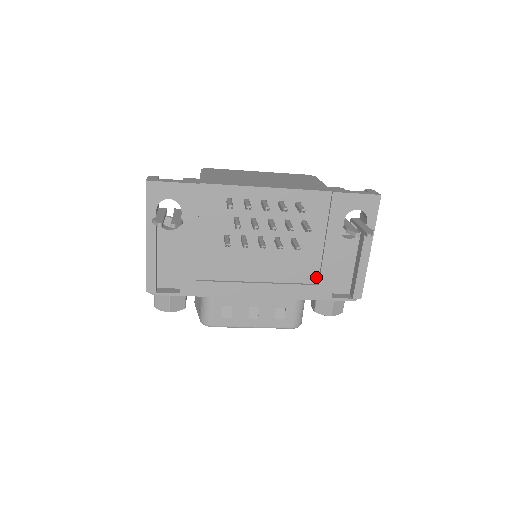
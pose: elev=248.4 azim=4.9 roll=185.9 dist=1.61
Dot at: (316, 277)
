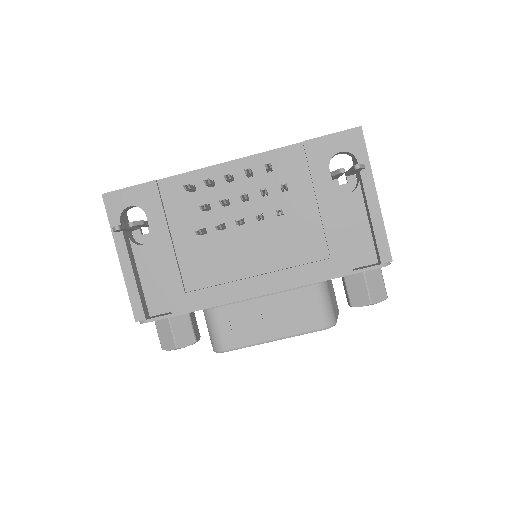
Dot at: (324, 250)
